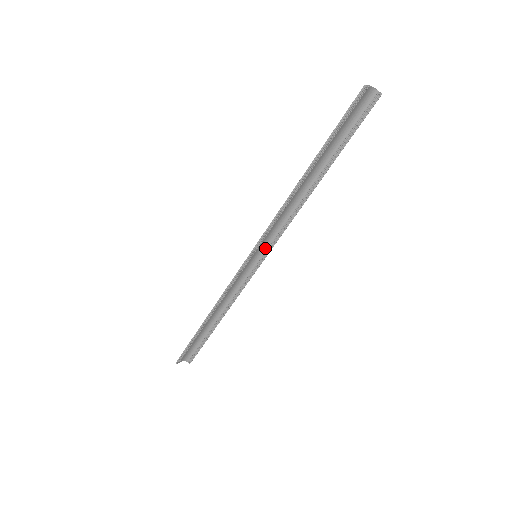
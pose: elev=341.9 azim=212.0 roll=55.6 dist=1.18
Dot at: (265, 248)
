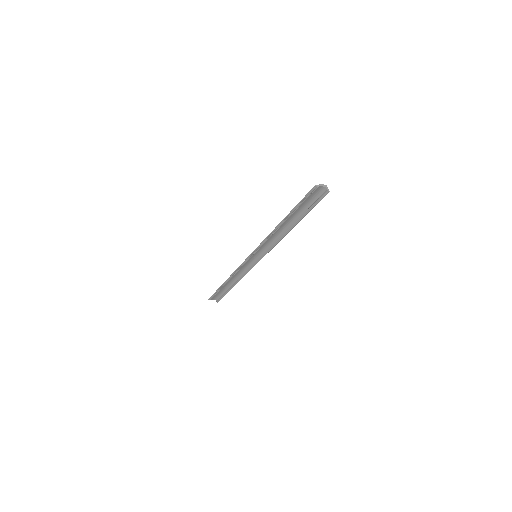
Dot at: (262, 253)
